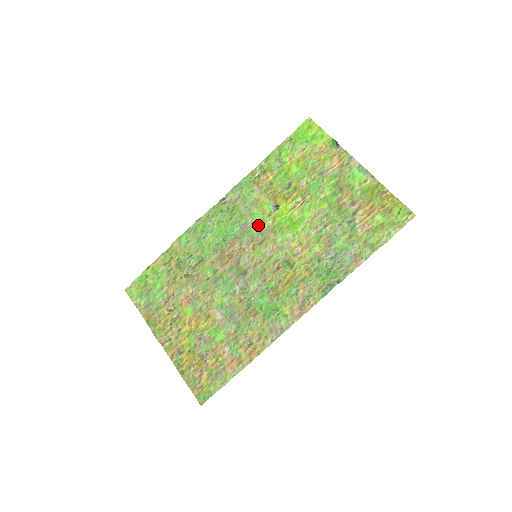
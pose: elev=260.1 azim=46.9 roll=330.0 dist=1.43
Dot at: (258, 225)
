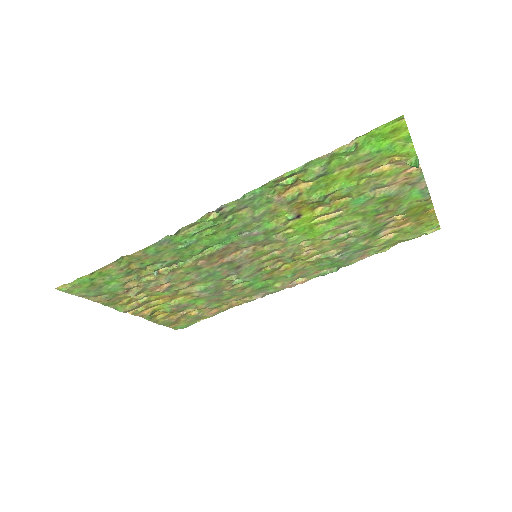
Dot at: (267, 233)
